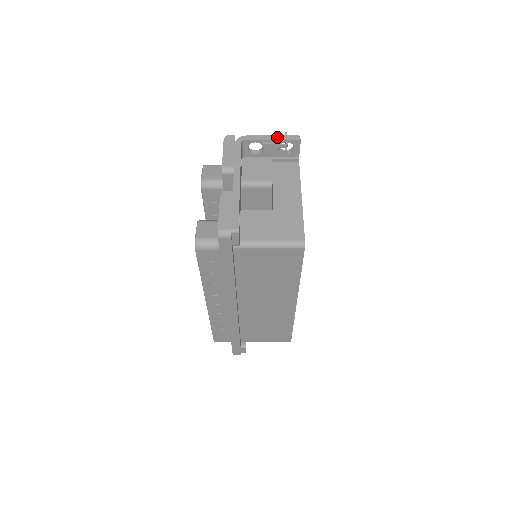
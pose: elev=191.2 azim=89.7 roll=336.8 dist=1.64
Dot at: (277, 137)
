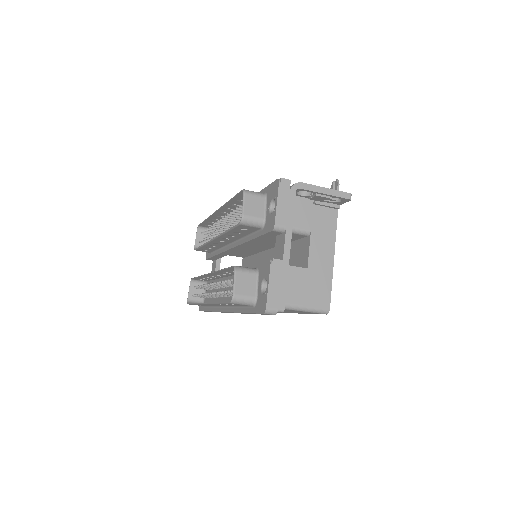
Dot at: (331, 192)
